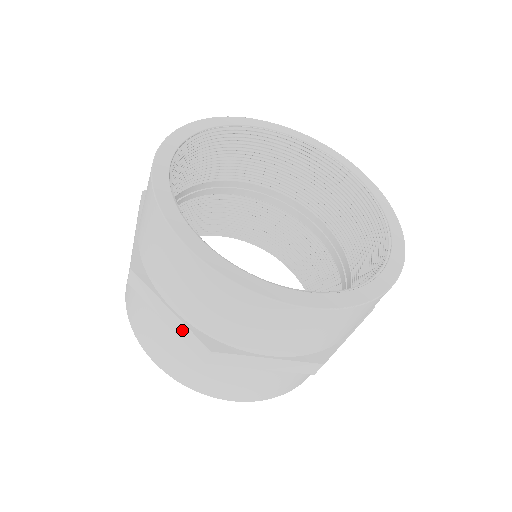
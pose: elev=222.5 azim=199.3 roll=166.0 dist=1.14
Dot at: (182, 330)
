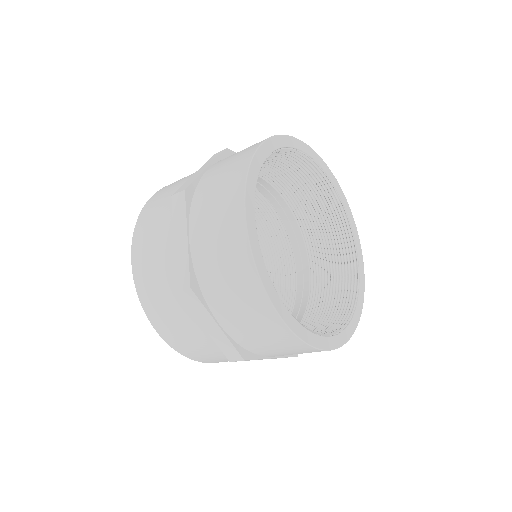
Dot at: (222, 340)
